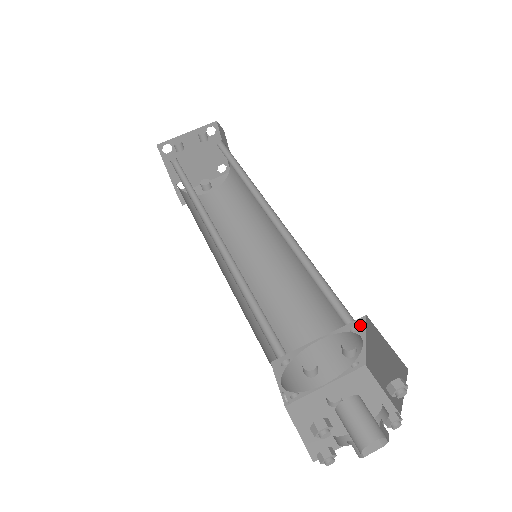
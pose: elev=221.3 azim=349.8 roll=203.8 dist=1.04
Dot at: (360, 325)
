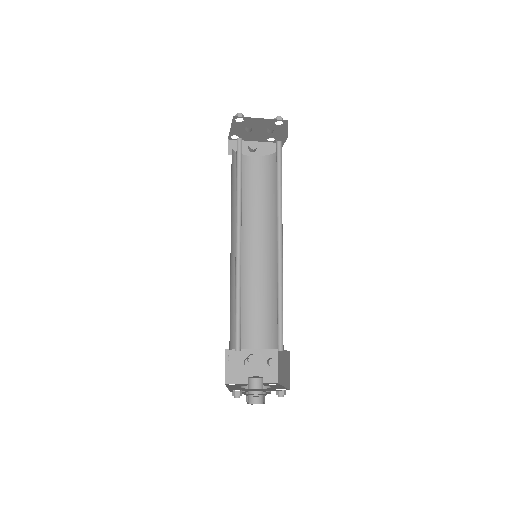
Dot at: occluded
